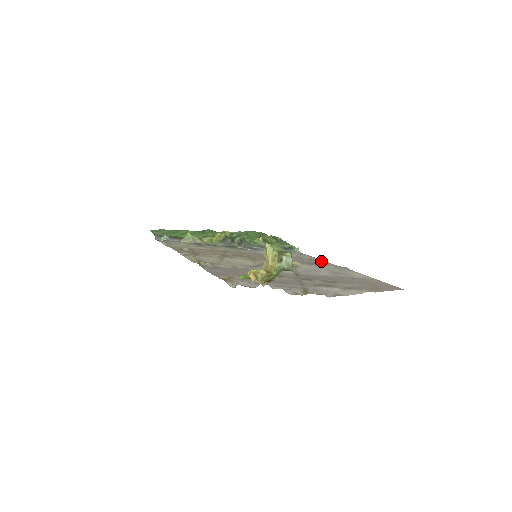
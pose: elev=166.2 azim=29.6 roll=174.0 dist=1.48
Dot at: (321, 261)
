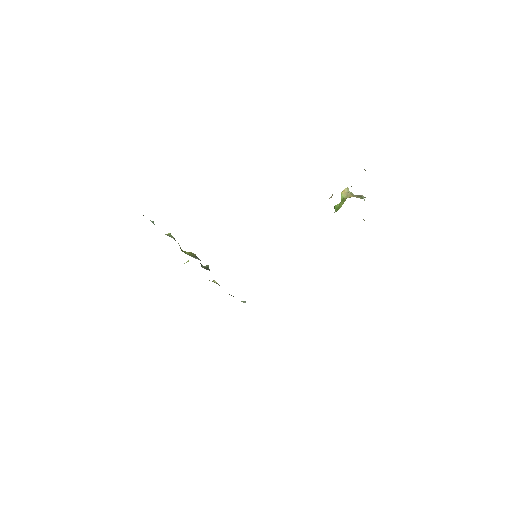
Dot at: occluded
